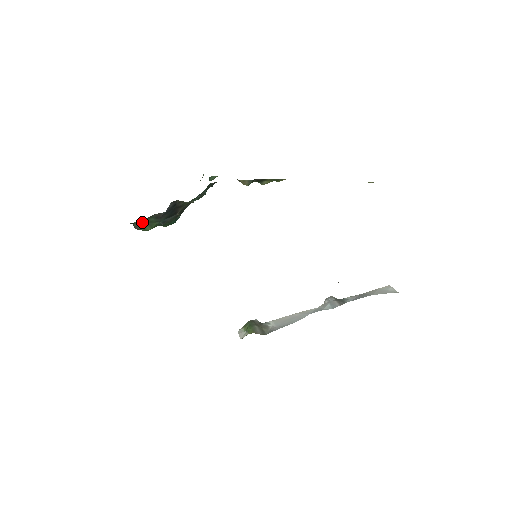
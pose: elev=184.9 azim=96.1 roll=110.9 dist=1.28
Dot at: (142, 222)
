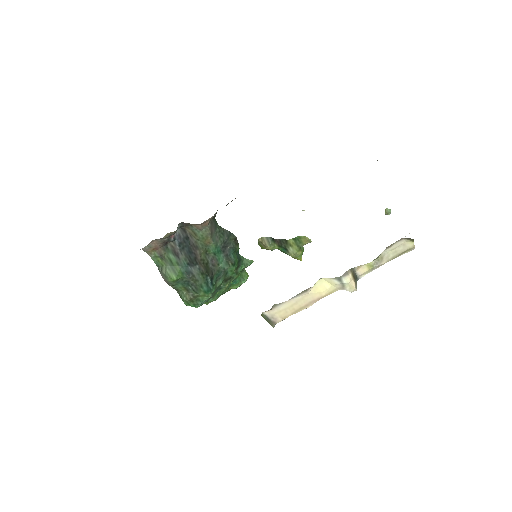
Dot at: (160, 255)
